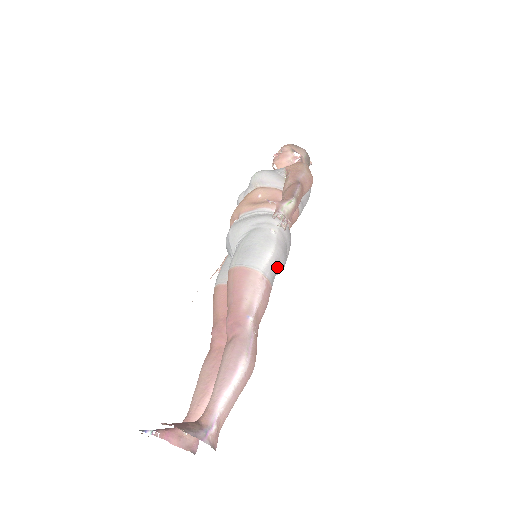
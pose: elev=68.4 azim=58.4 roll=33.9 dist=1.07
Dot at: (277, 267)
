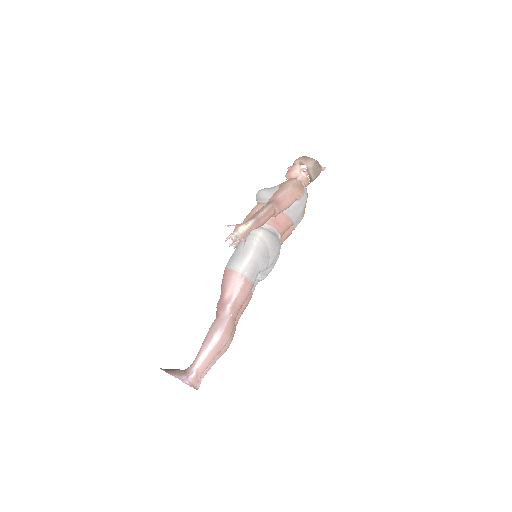
Dot at: (256, 267)
